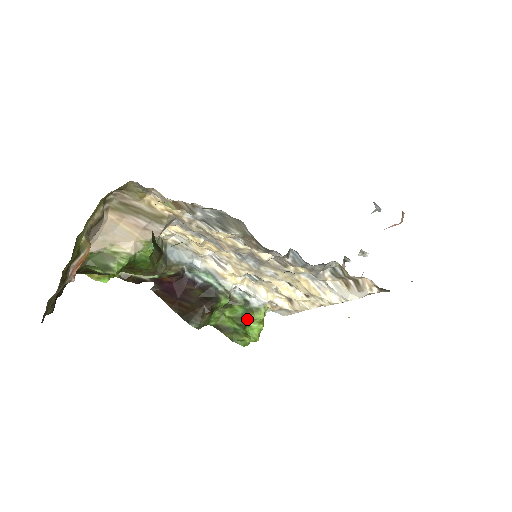
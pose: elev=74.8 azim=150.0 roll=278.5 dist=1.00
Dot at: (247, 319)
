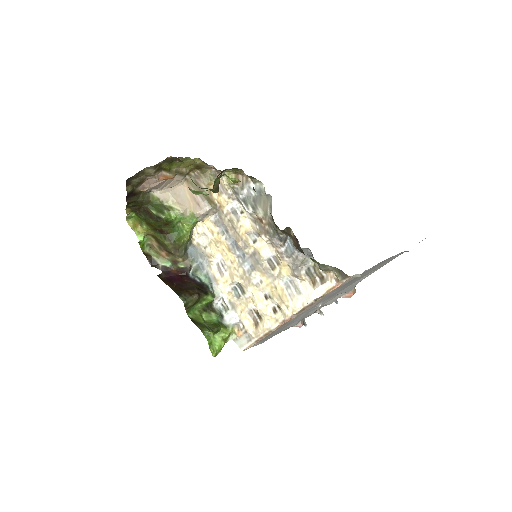
Dot at: (217, 326)
